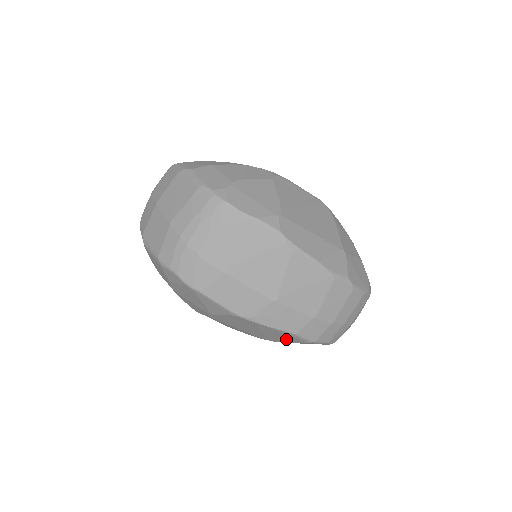
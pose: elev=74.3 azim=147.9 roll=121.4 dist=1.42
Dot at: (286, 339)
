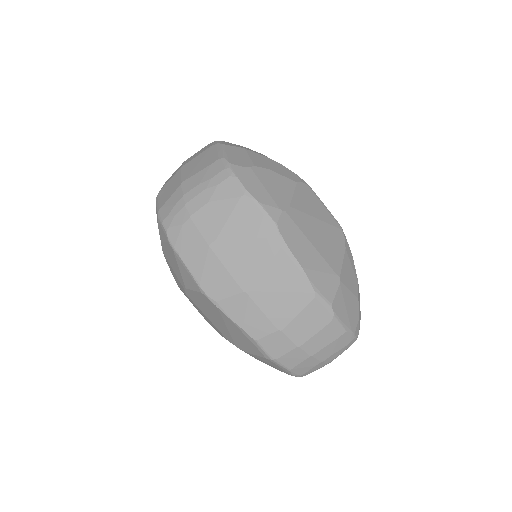
Dot at: (248, 346)
